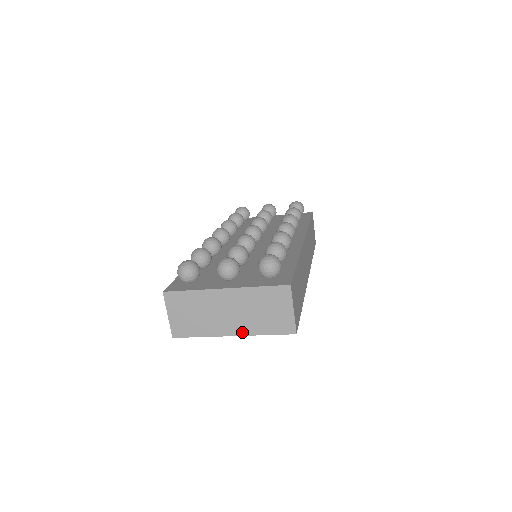
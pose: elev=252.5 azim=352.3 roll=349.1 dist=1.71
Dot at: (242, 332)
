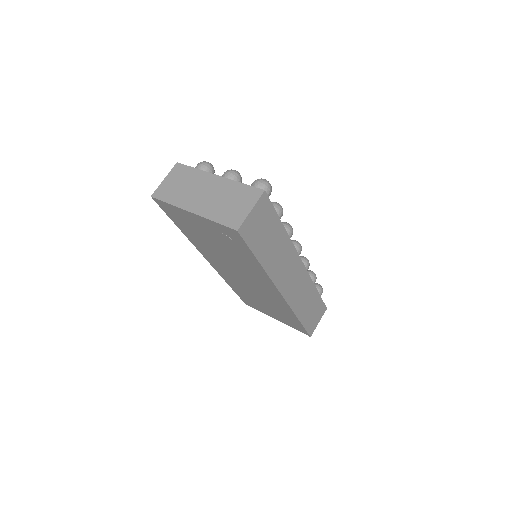
Dot at: (200, 212)
